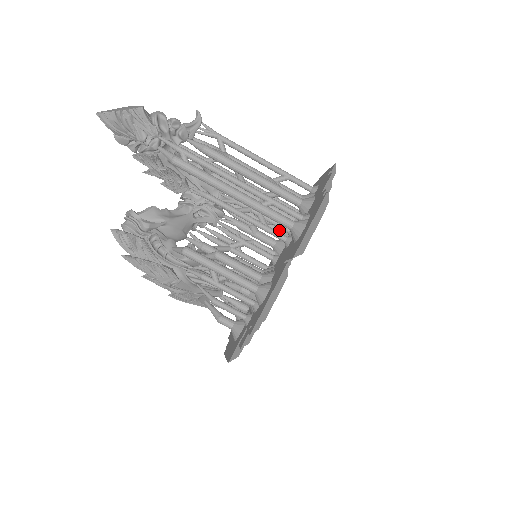
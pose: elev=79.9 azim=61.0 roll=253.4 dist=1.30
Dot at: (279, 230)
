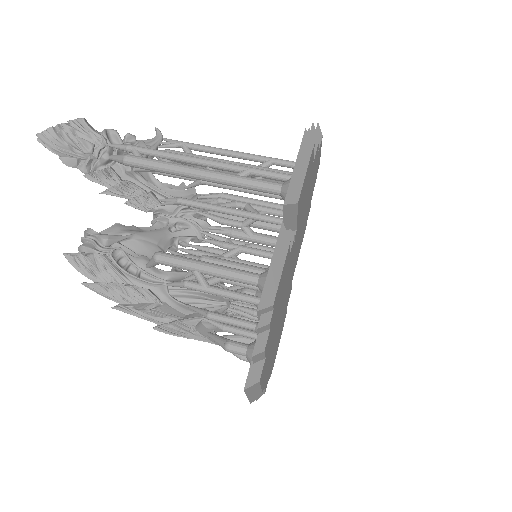
Dot at: (279, 225)
